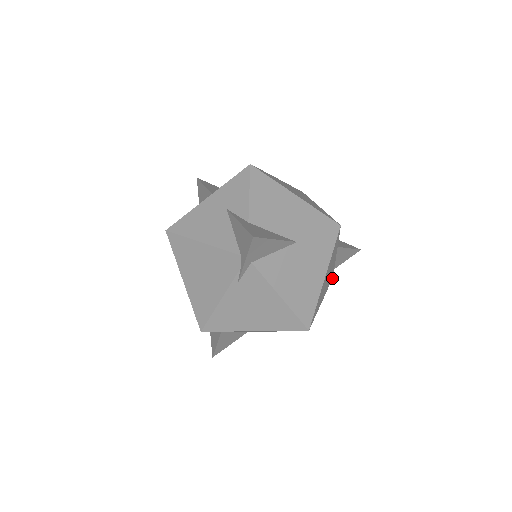
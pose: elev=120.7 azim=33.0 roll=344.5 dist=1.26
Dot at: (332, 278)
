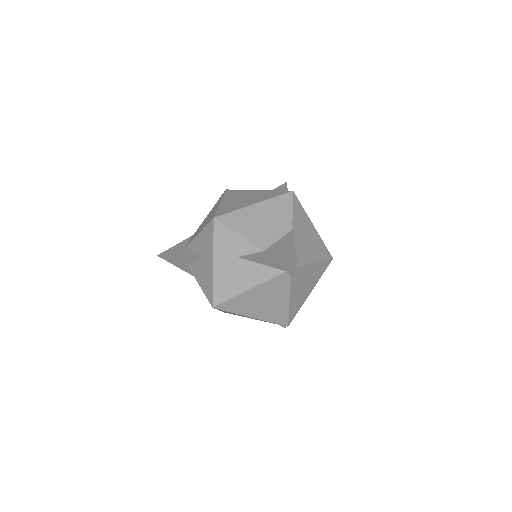
Dot at: occluded
